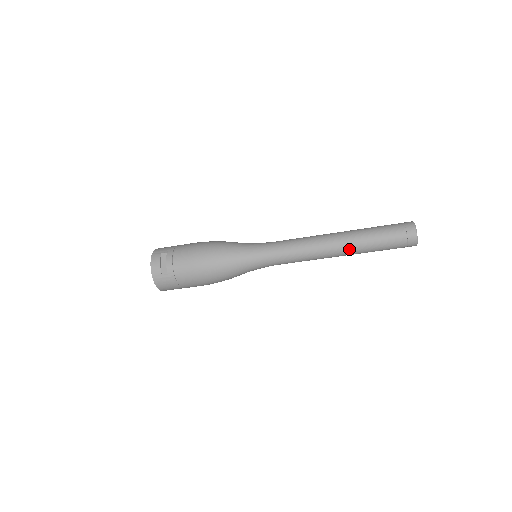
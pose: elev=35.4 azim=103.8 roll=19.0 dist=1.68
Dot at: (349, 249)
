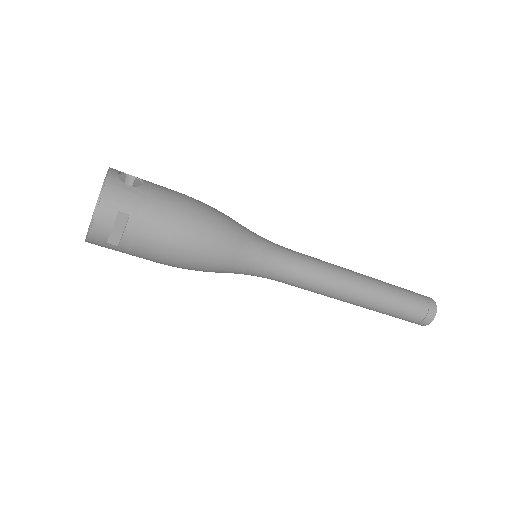
Dot at: occluded
